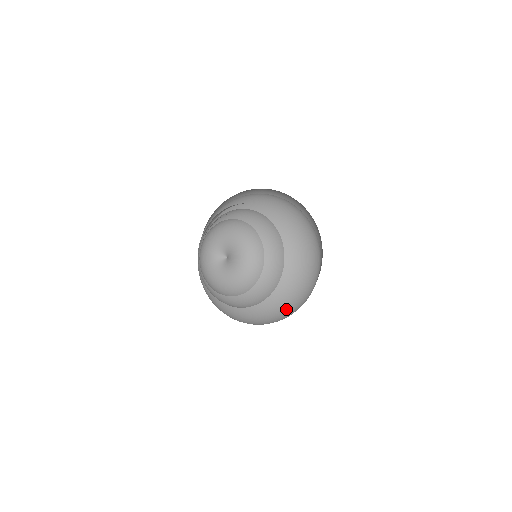
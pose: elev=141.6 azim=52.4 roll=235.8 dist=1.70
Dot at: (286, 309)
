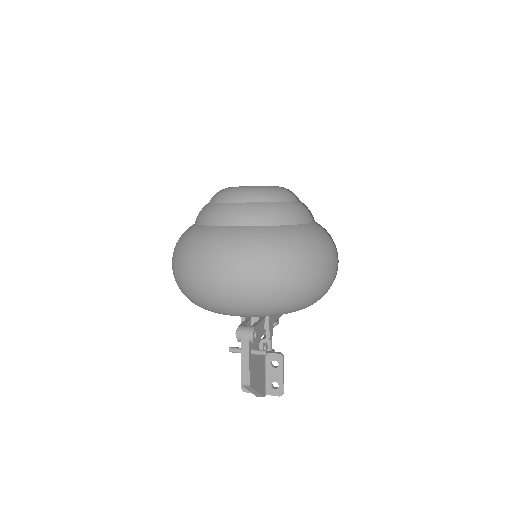
Dot at: (318, 249)
